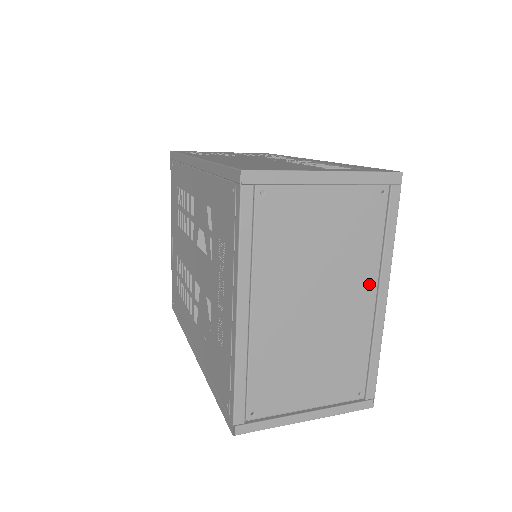
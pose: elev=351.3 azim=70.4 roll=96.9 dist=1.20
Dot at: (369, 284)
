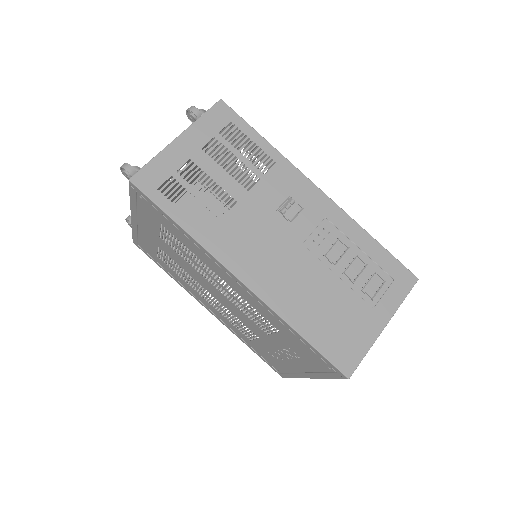
Dot at: occluded
